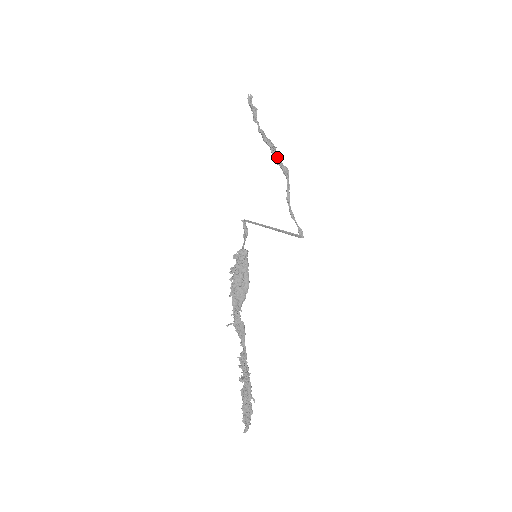
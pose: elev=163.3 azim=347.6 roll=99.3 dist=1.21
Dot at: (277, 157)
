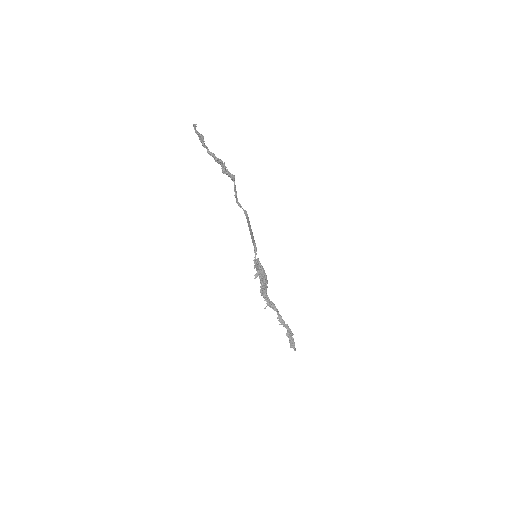
Dot at: (226, 170)
